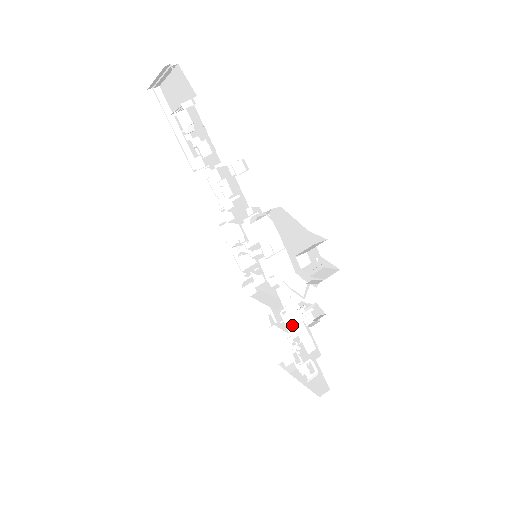
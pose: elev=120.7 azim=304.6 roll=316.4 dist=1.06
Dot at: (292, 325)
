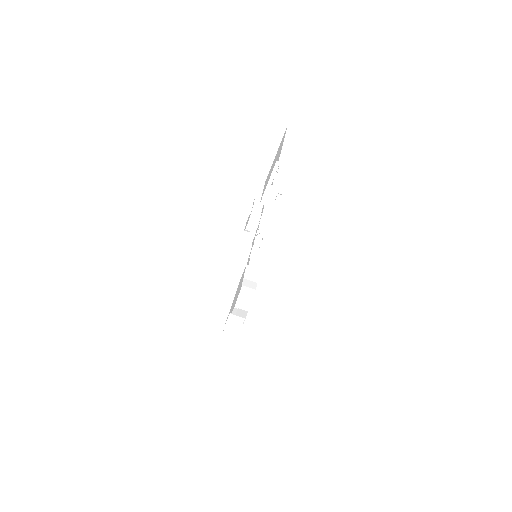
Dot at: occluded
